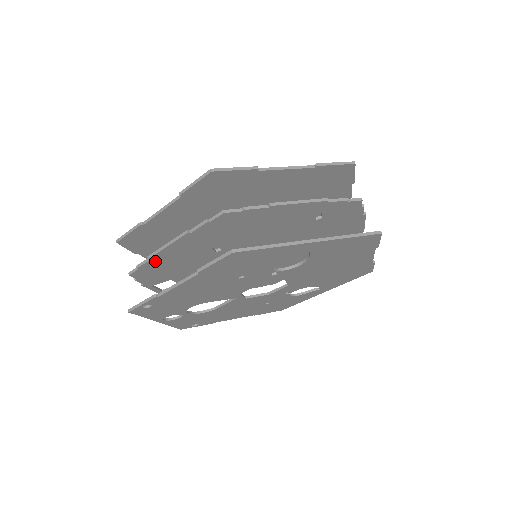
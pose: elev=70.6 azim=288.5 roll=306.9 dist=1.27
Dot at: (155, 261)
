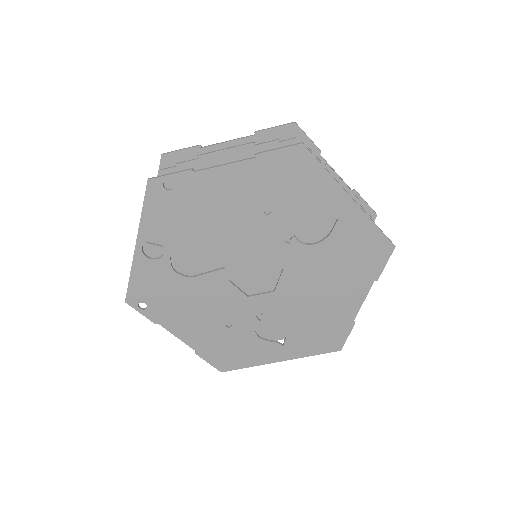
Dot at: (197, 167)
